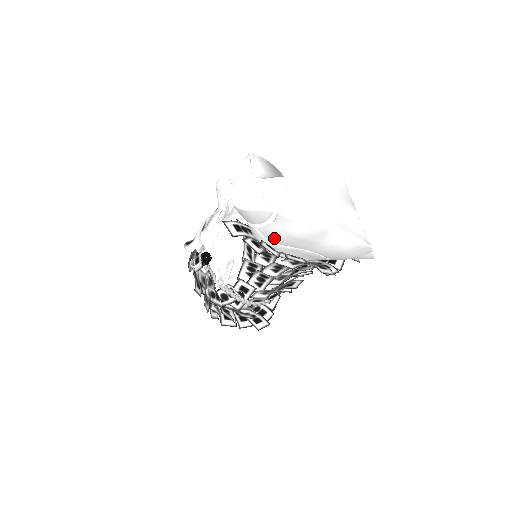
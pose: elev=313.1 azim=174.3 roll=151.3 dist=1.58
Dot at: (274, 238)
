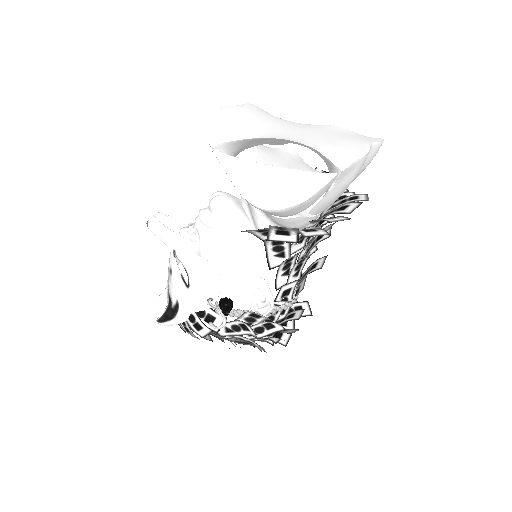
Dot at: (325, 207)
